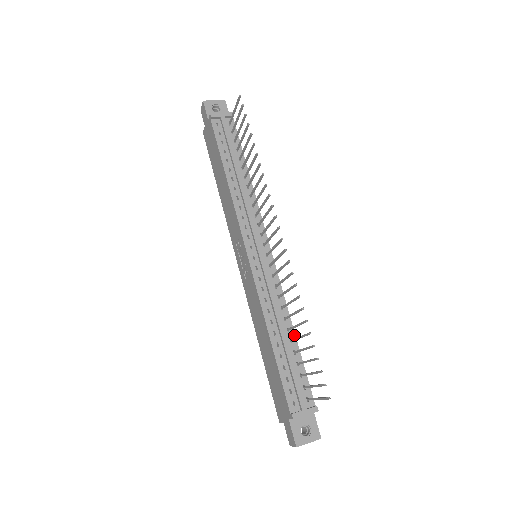
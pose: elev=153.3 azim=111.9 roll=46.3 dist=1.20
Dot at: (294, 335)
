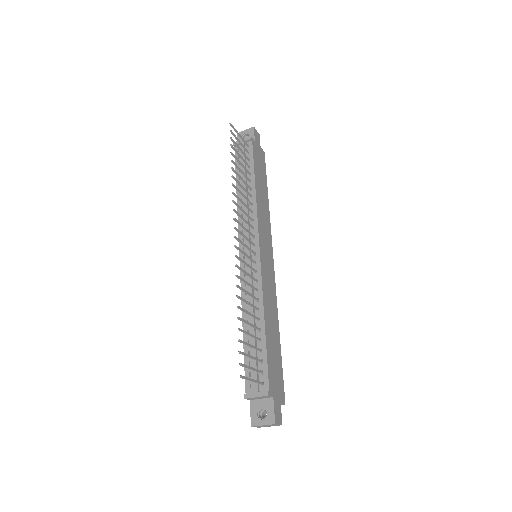
Dot at: (263, 324)
